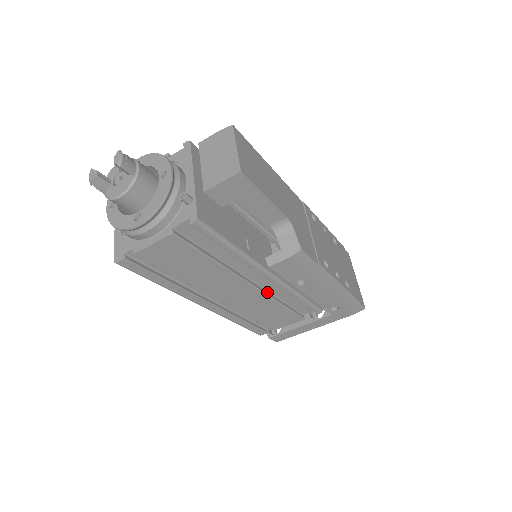
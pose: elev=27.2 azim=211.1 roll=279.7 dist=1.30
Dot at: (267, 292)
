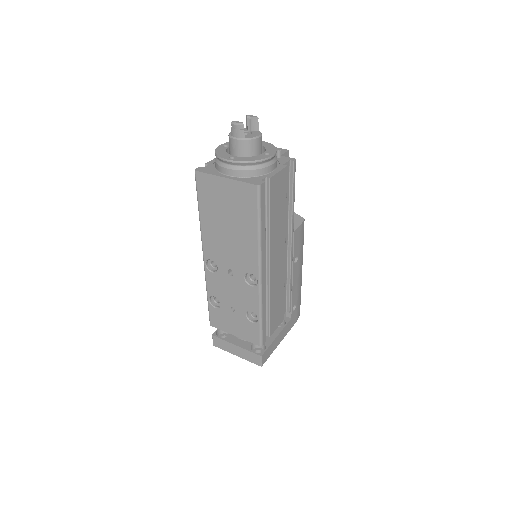
Dot at: occluded
